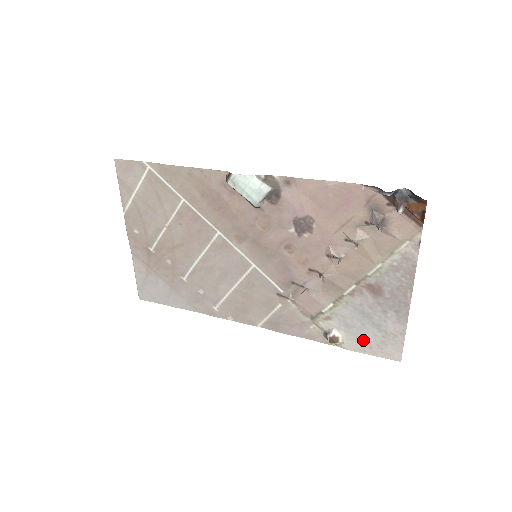
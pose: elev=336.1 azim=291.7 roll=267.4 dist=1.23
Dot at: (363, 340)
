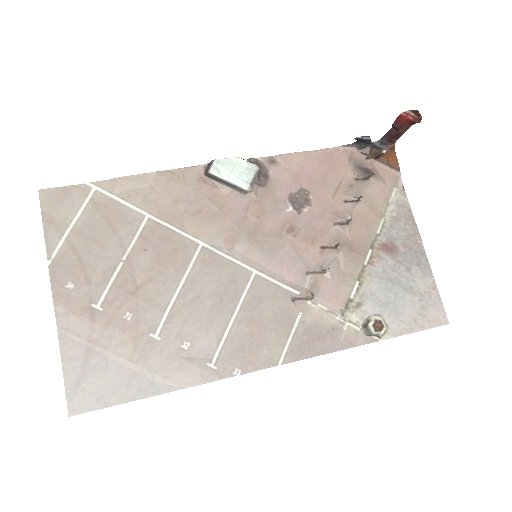
Dot at: (404, 315)
